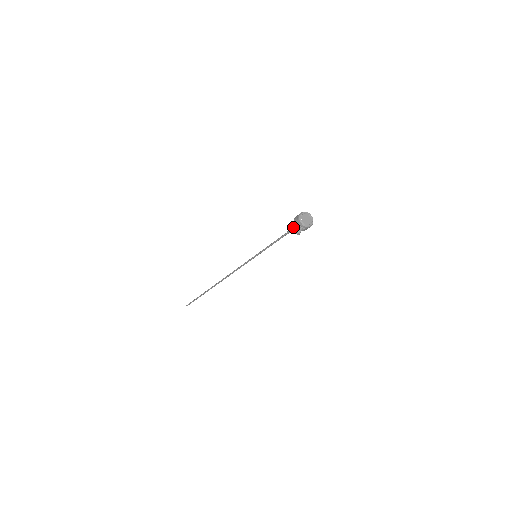
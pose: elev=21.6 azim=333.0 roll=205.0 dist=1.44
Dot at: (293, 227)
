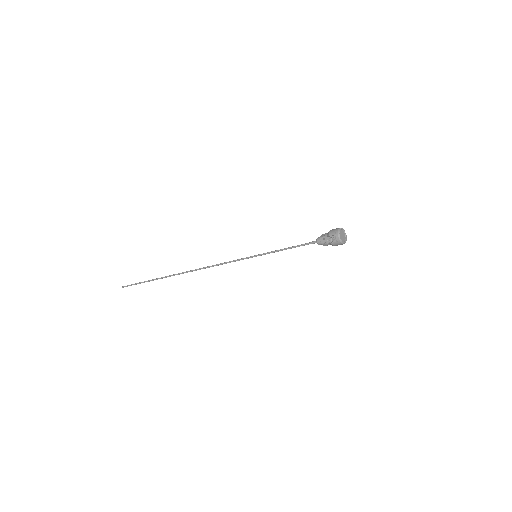
Dot at: (325, 236)
